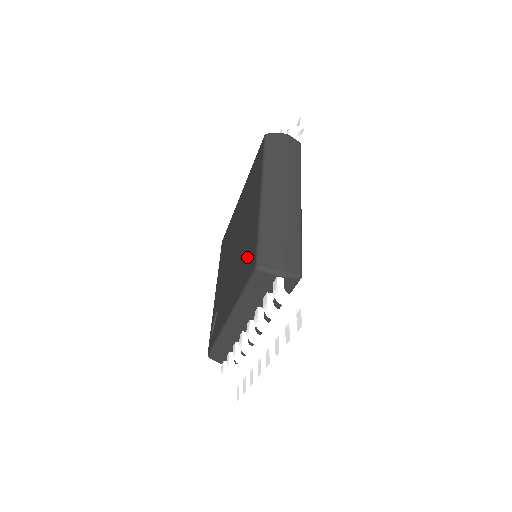
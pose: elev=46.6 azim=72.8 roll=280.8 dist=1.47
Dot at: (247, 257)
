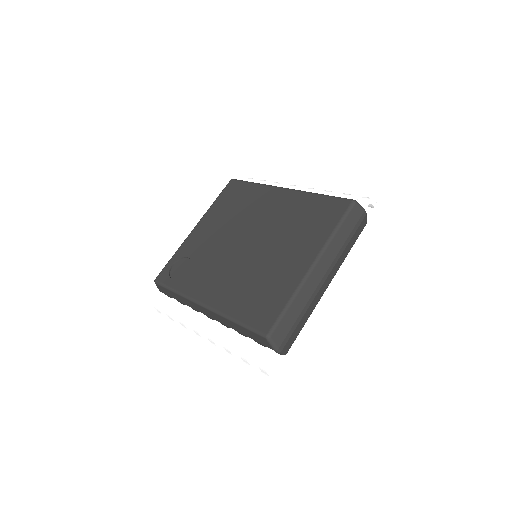
Dot at: (261, 299)
